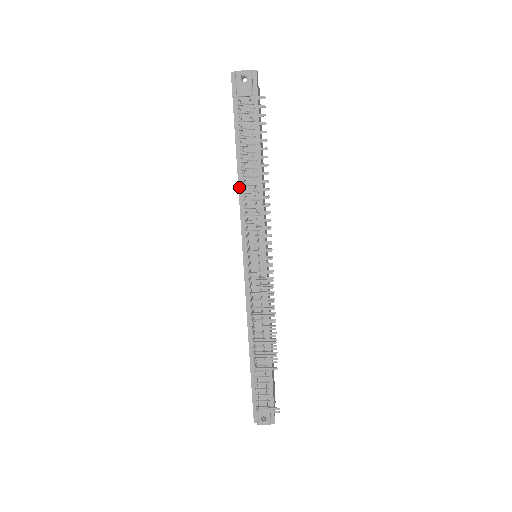
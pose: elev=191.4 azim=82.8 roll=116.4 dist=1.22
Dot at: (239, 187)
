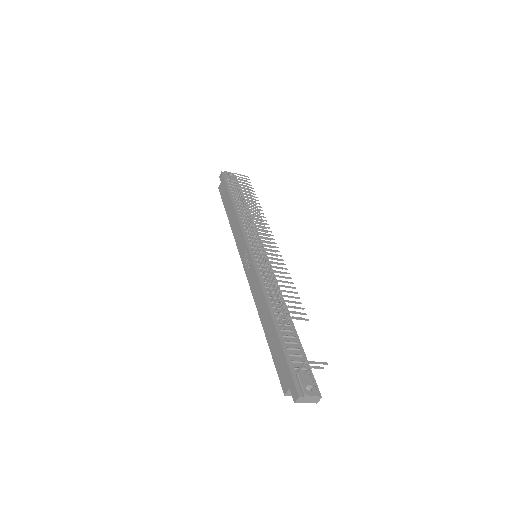
Dot at: (237, 214)
